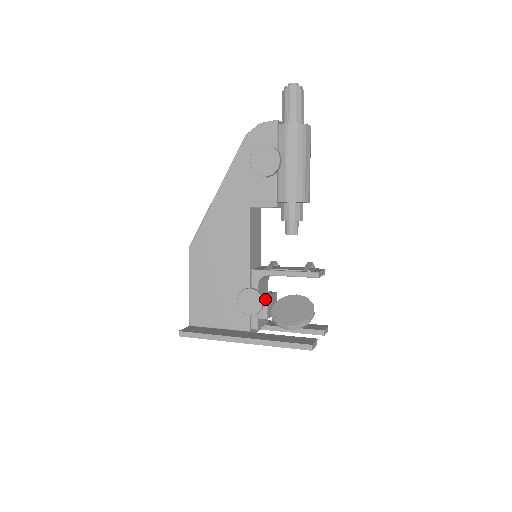
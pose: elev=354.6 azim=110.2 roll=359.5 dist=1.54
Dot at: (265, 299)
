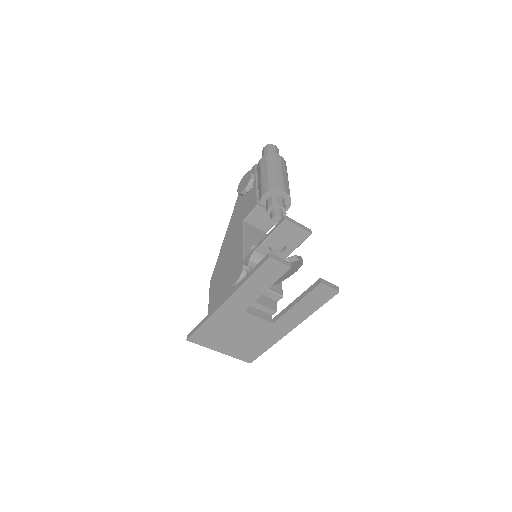
Dot at: occluded
